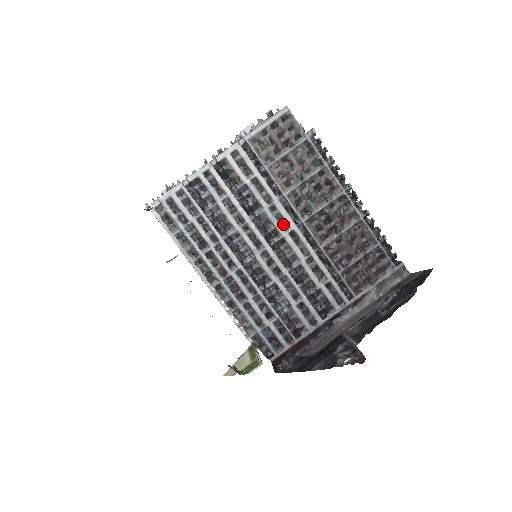
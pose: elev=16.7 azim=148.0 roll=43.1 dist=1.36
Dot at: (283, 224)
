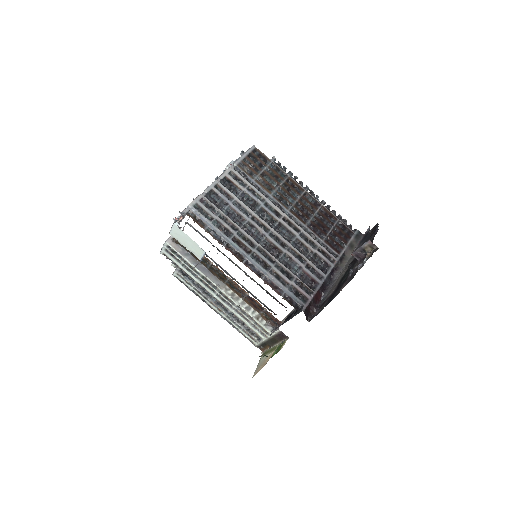
Dot at: (276, 214)
